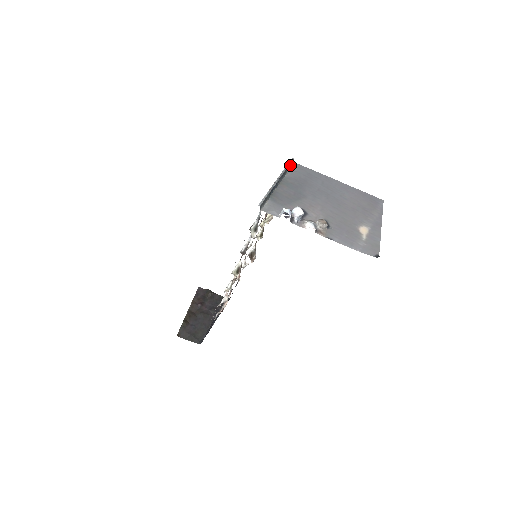
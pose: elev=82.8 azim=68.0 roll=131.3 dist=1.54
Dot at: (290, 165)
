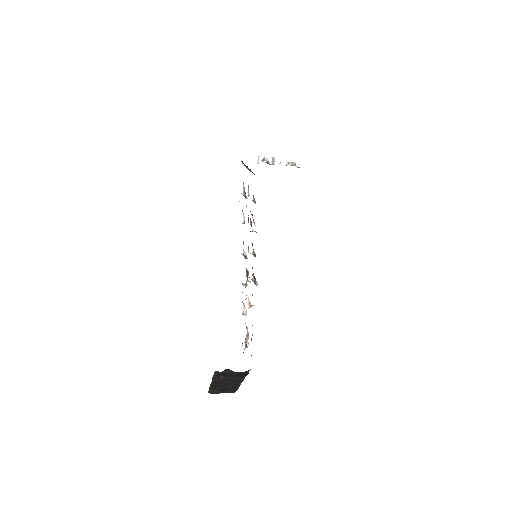
Dot at: (253, 173)
